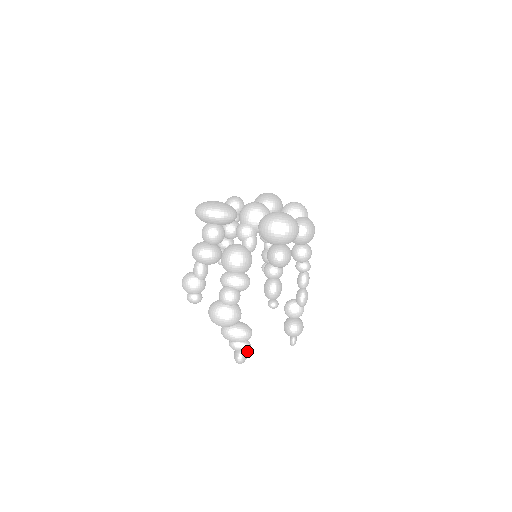
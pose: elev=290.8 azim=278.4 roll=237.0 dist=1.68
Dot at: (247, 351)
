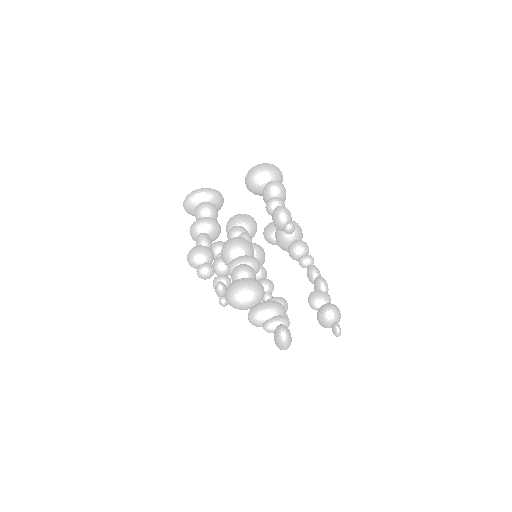
Dot at: occluded
